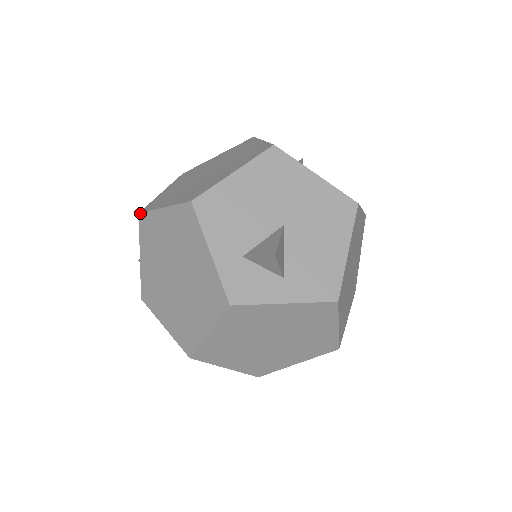
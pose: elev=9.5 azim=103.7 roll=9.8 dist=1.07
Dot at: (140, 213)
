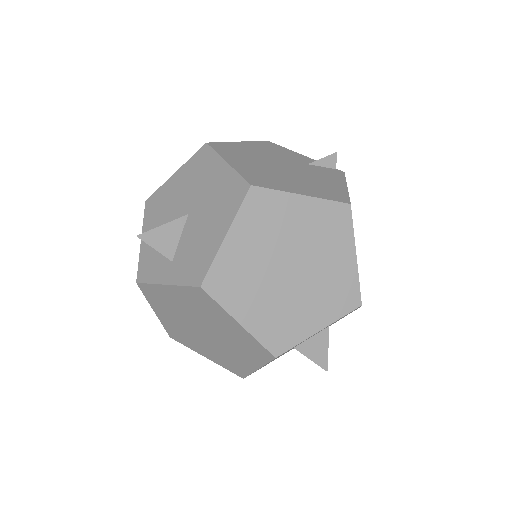
Dot at: occluded
